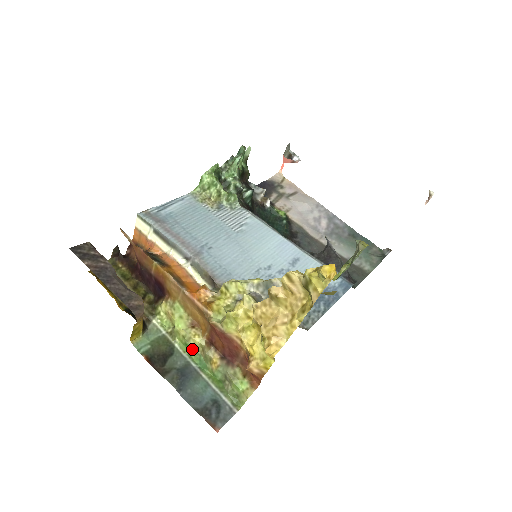
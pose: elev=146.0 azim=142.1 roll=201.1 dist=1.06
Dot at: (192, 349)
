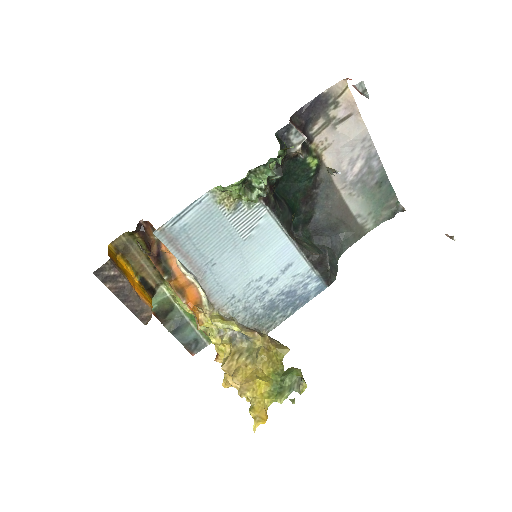
Dot at: occluded
